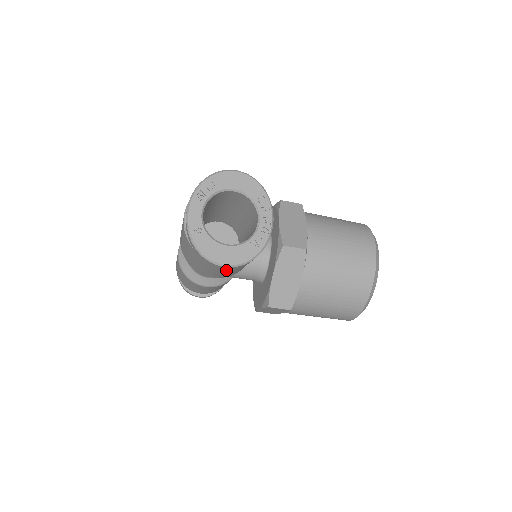
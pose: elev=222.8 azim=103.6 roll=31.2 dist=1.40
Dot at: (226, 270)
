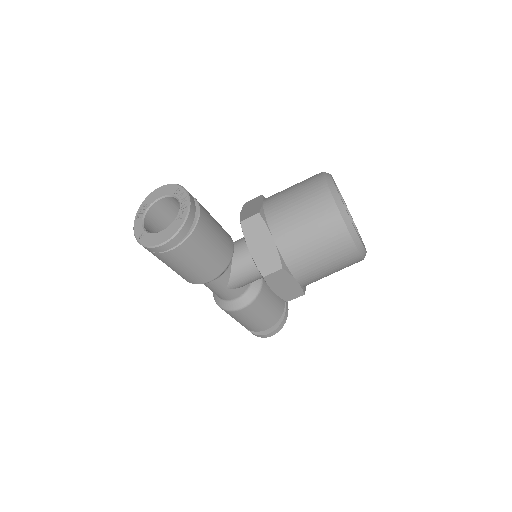
Dot at: (191, 258)
